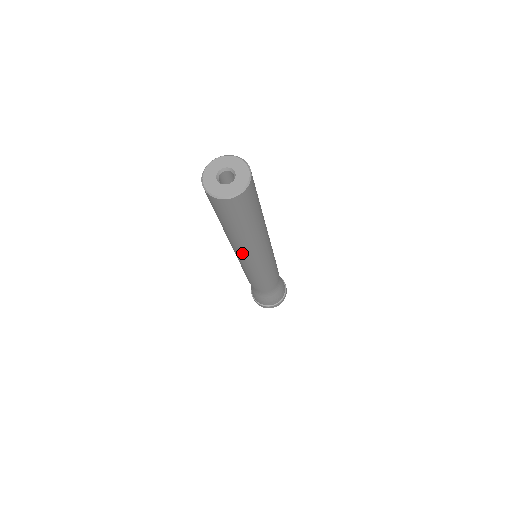
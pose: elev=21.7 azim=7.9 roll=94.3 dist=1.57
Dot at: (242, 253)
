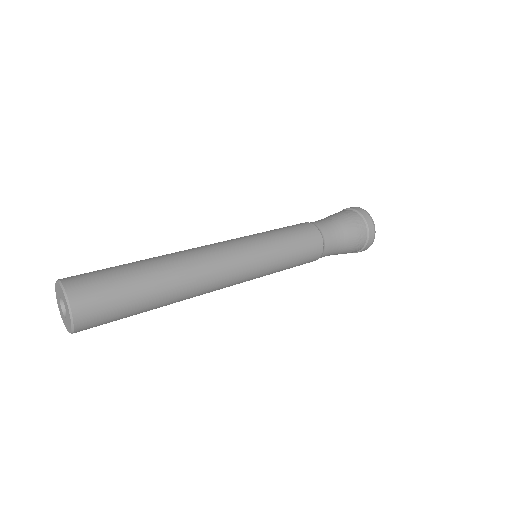
Dot at: occluded
